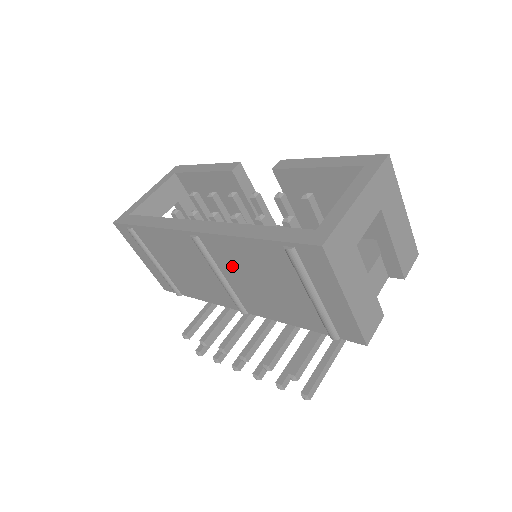
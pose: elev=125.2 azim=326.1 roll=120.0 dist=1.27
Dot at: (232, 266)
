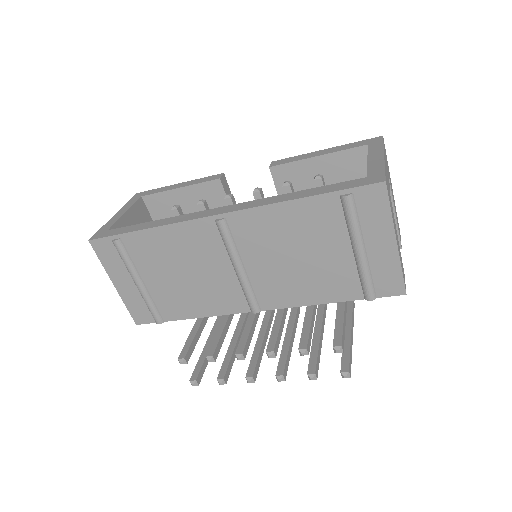
Dot at: (261, 247)
